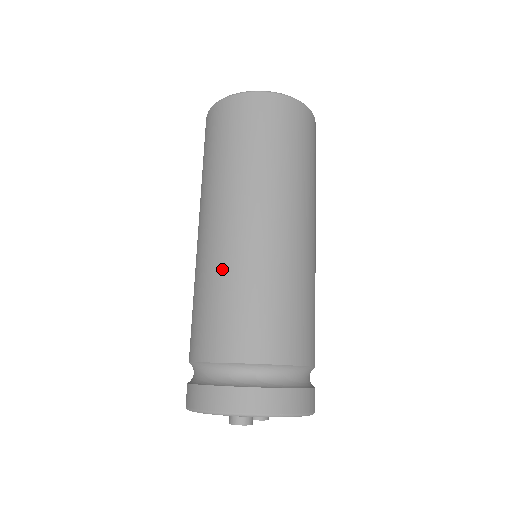
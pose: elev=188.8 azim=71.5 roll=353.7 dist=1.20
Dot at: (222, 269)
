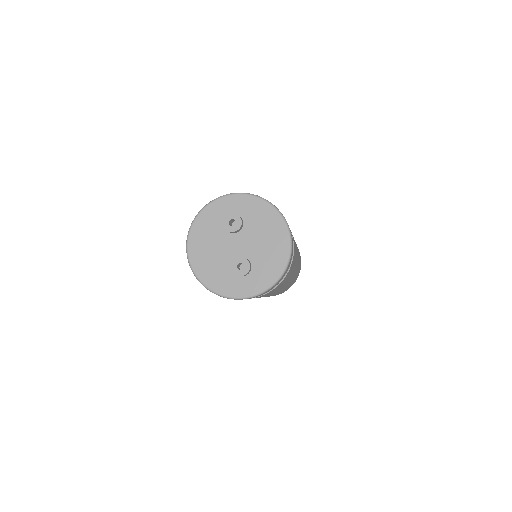
Dot at: occluded
